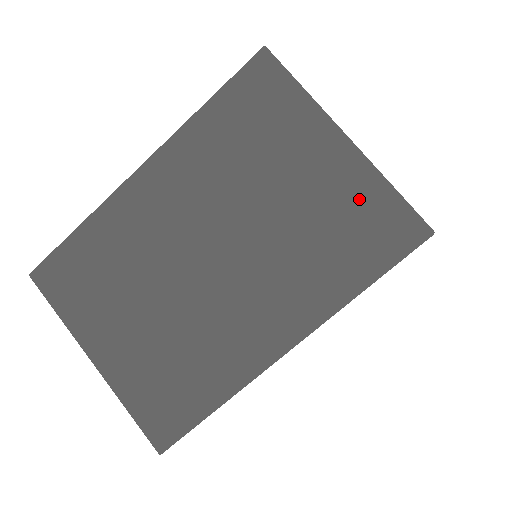
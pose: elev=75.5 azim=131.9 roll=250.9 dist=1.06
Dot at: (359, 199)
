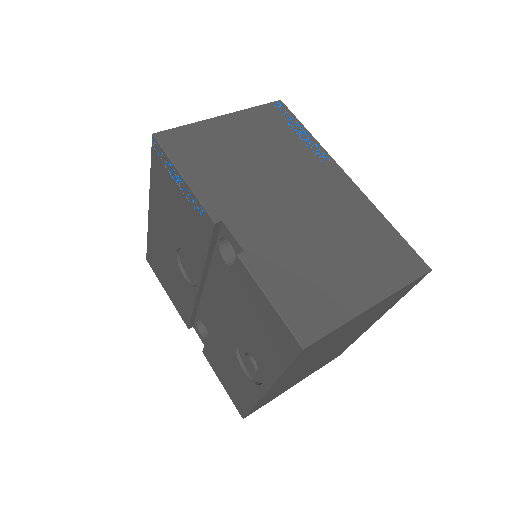
Dot at: (391, 299)
